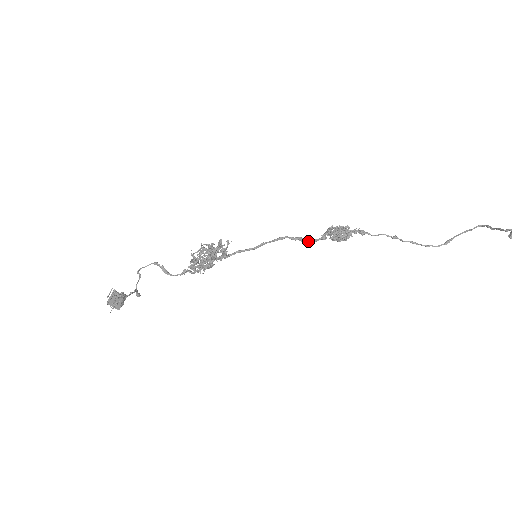
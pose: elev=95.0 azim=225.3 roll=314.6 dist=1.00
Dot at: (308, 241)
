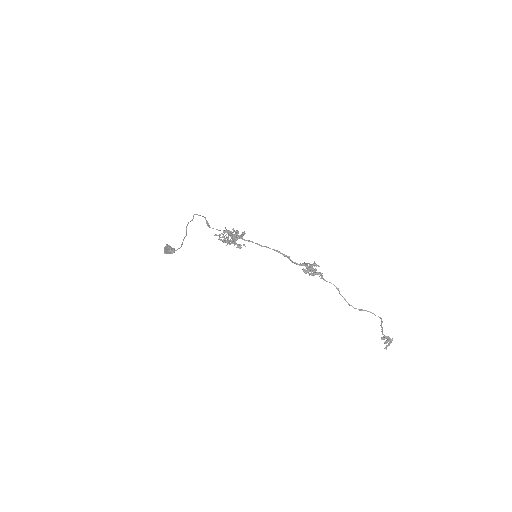
Dot at: (291, 261)
